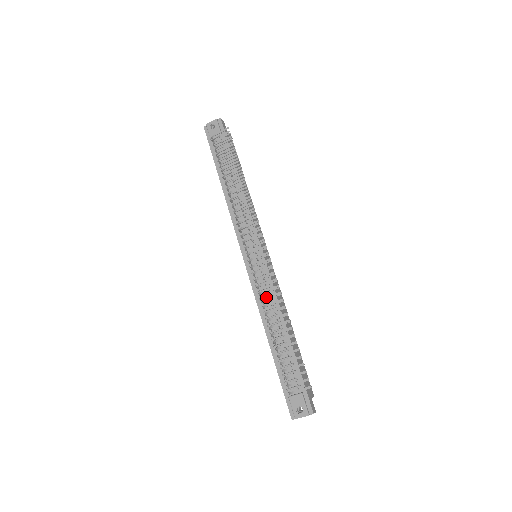
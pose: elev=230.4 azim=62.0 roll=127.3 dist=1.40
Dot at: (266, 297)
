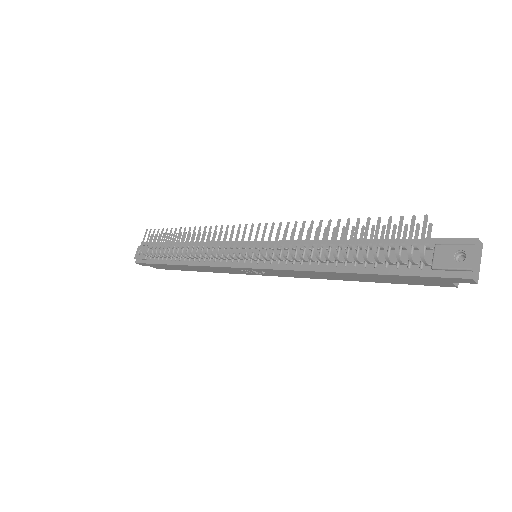
Dot at: (290, 243)
